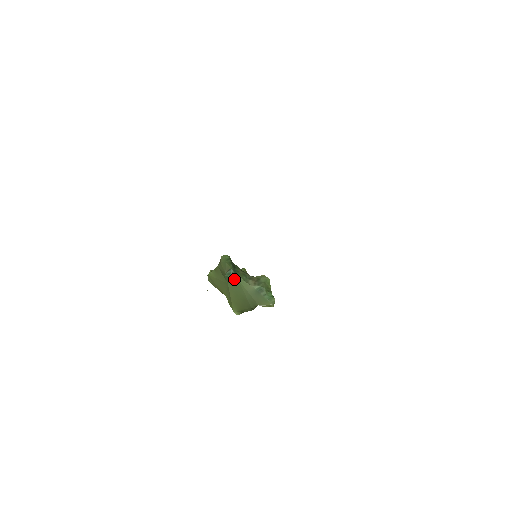
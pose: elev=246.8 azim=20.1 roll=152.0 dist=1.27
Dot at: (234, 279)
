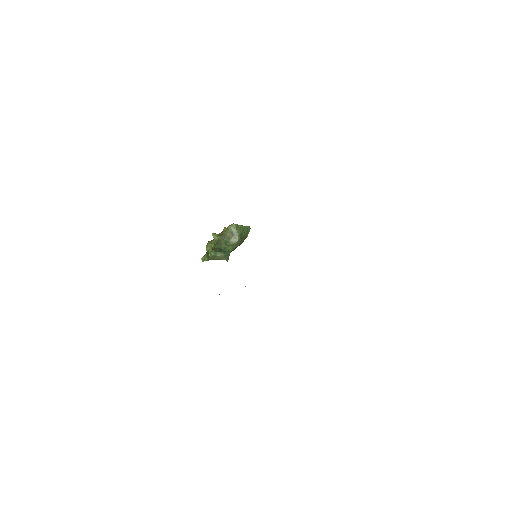
Dot at: (229, 254)
